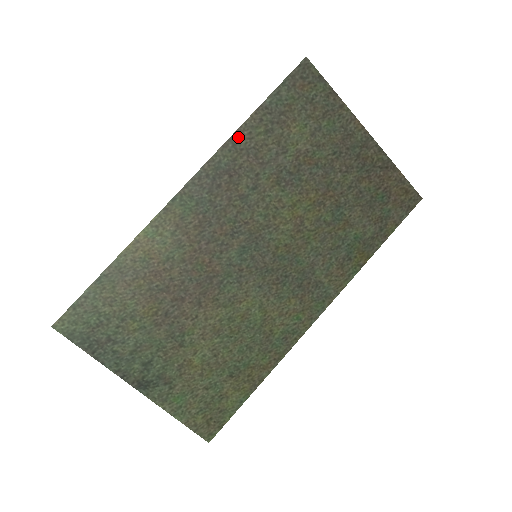
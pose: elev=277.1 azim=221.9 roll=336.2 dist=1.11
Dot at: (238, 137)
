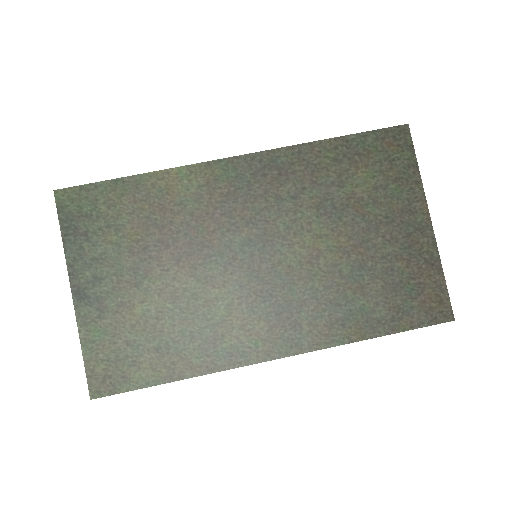
Dot at: (307, 148)
